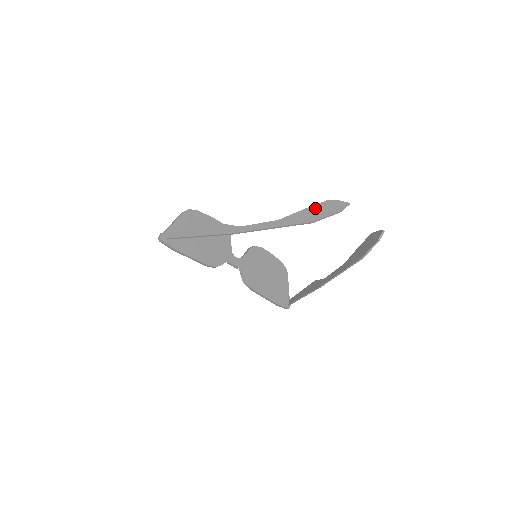
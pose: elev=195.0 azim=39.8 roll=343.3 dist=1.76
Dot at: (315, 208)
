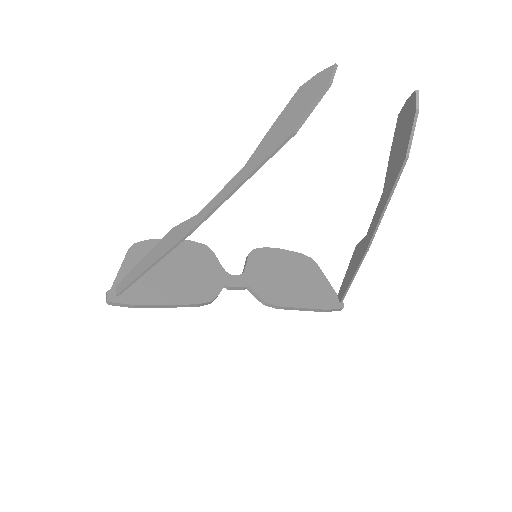
Dot at: (287, 111)
